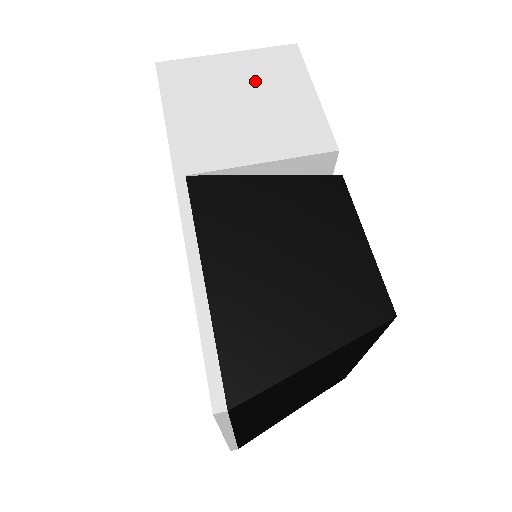
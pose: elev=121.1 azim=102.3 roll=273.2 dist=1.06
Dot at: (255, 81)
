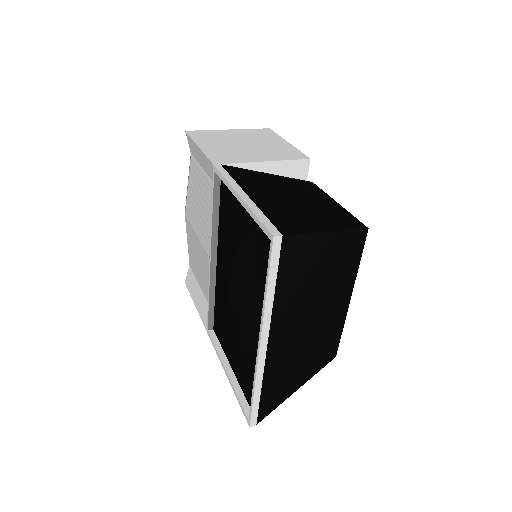
Dot at: (250, 138)
